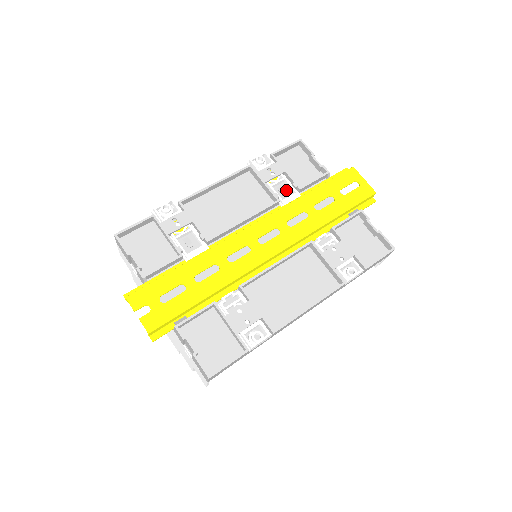
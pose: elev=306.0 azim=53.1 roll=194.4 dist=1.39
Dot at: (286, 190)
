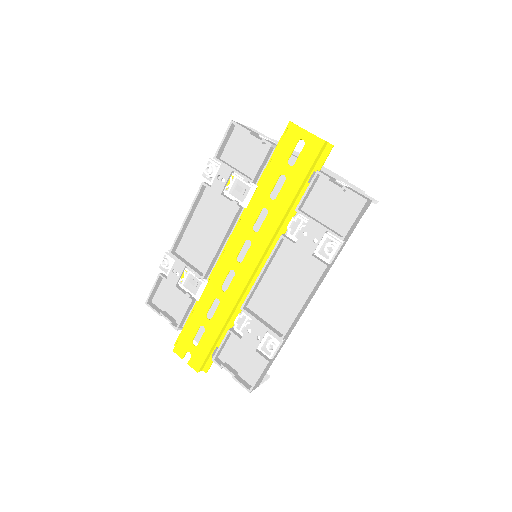
Dot at: (244, 187)
